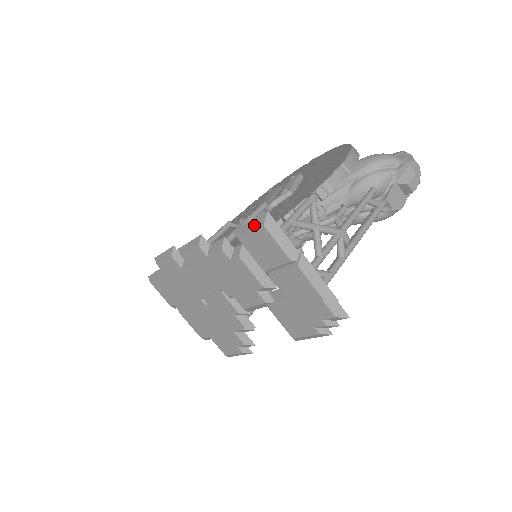
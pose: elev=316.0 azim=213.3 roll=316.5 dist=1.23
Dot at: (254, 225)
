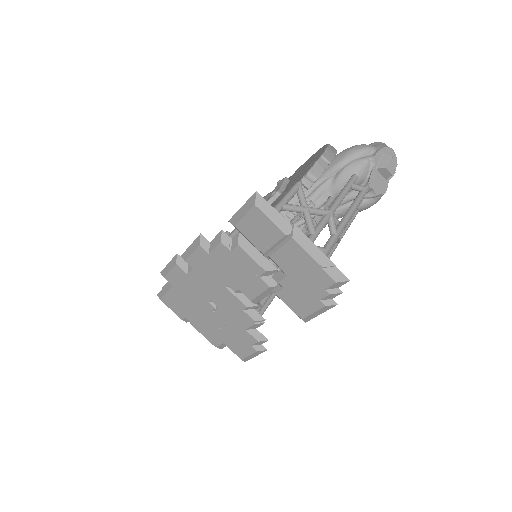
Dot at: (246, 208)
